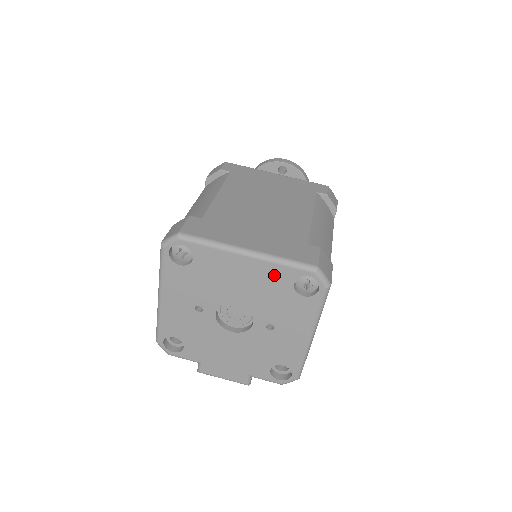
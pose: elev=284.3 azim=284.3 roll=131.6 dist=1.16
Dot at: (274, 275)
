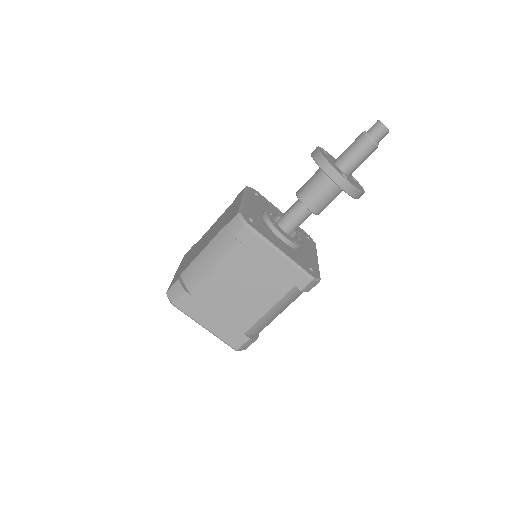
Dot at: occluded
